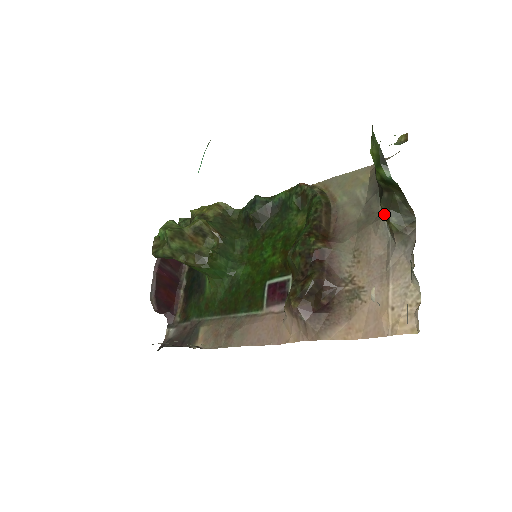
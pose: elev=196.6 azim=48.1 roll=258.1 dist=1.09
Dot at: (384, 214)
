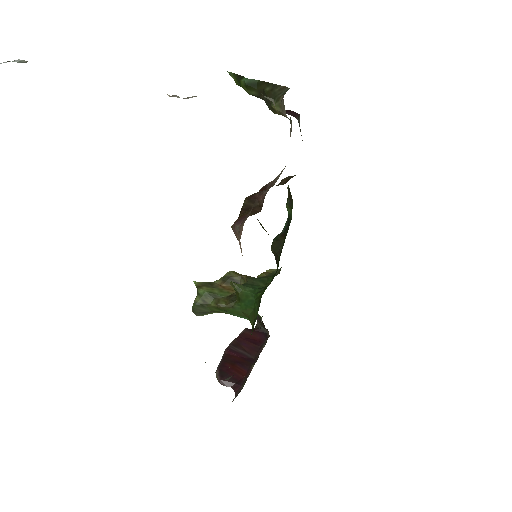
Dot at: (272, 110)
